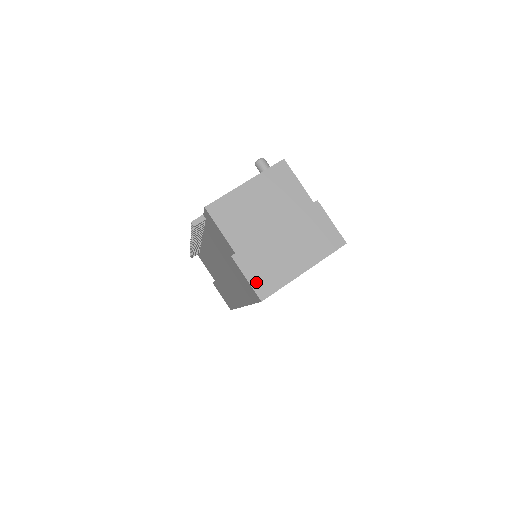
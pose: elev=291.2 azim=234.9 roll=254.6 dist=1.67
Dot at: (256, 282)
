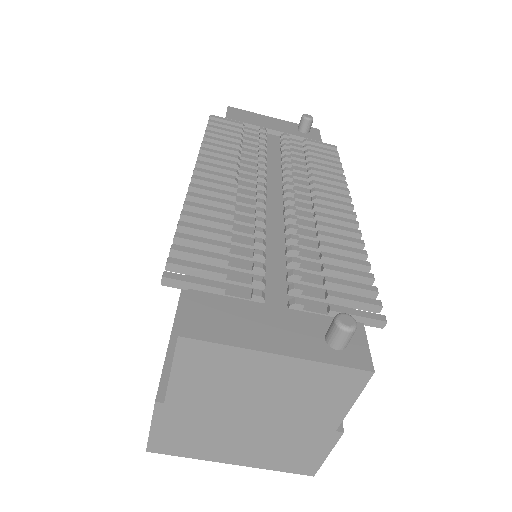
Dot at: (160, 437)
